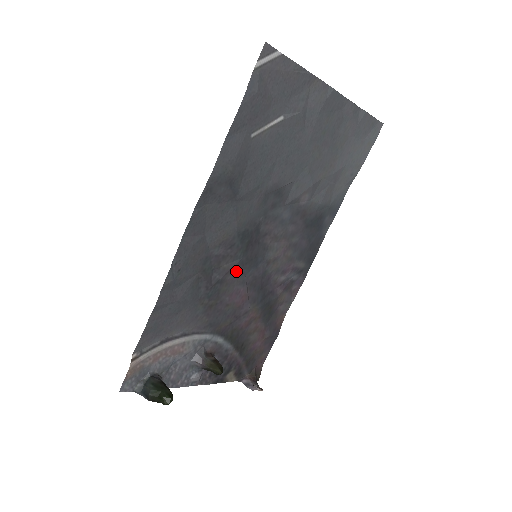
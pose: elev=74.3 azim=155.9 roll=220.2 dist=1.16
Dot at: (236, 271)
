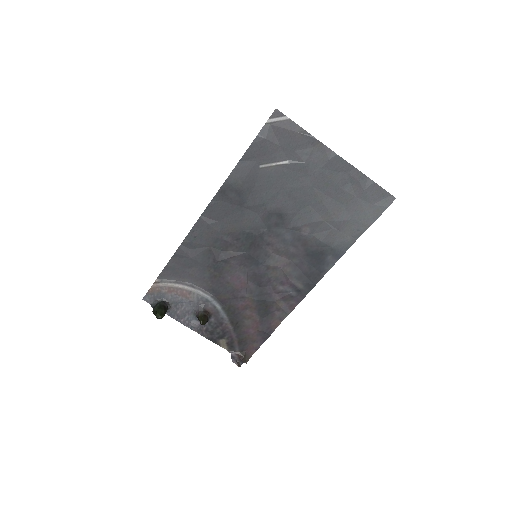
Dot at: (239, 260)
